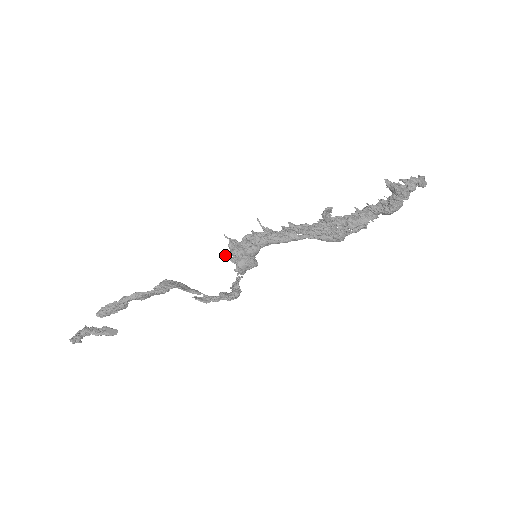
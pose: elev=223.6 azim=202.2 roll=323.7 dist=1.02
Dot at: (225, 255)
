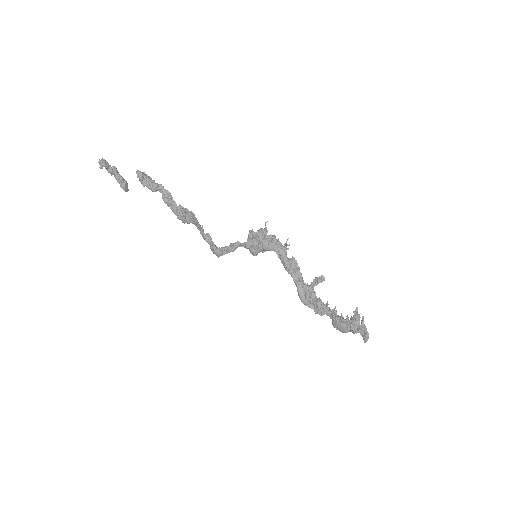
Dot at: (251, 230)
